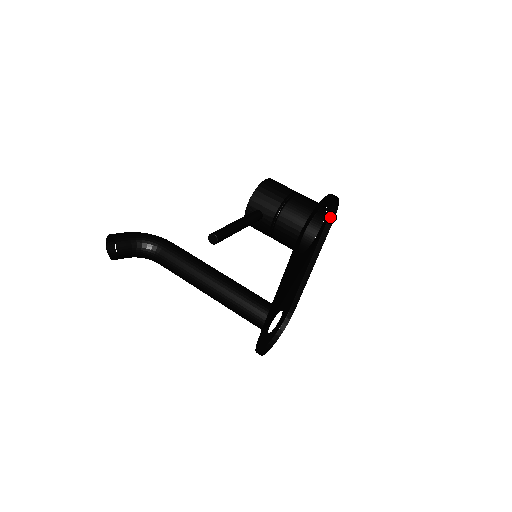
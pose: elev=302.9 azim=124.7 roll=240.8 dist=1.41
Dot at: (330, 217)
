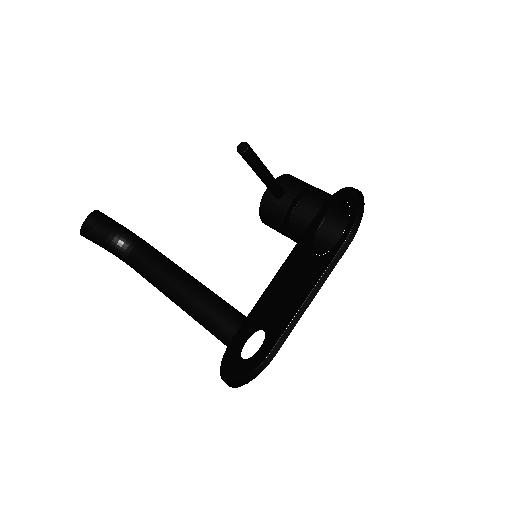
Dot at: (346, 242)
